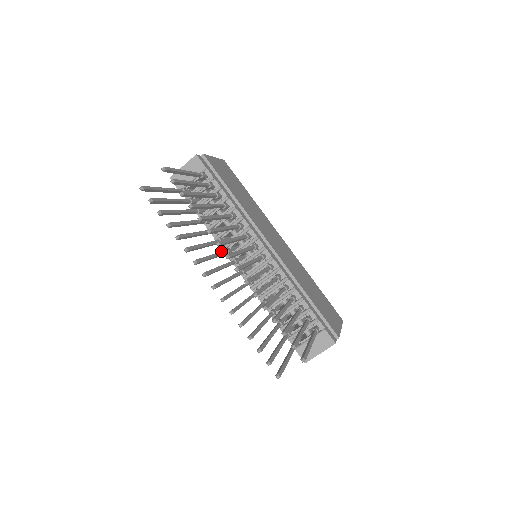
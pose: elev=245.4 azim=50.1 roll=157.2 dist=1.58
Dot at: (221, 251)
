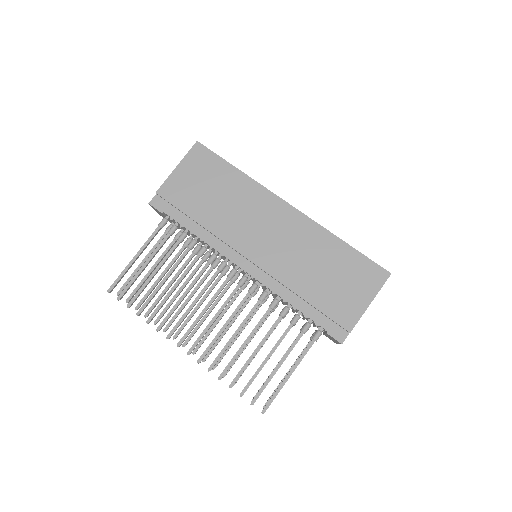
Dot at: occluded
